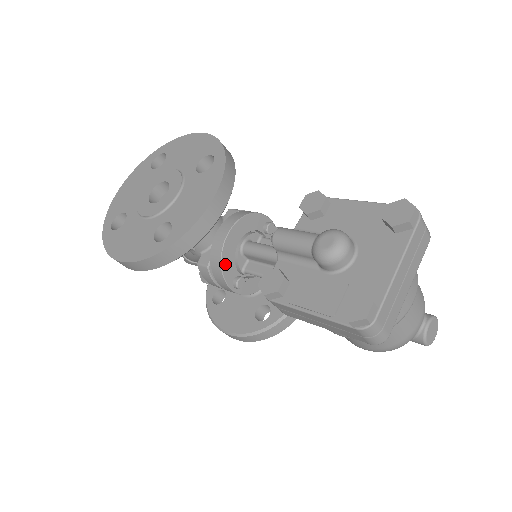
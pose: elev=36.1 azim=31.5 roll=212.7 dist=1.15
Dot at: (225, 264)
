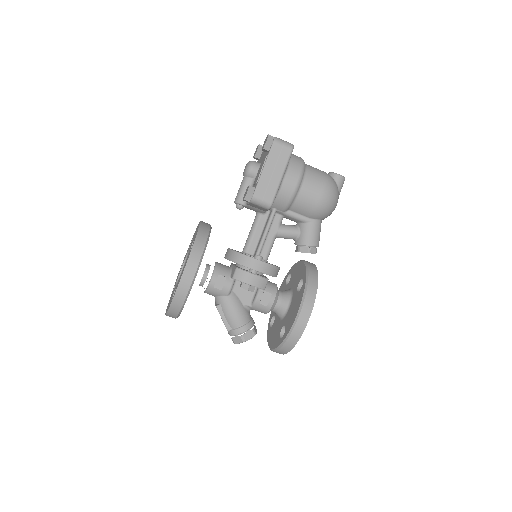
Dot at: (240, 253)
